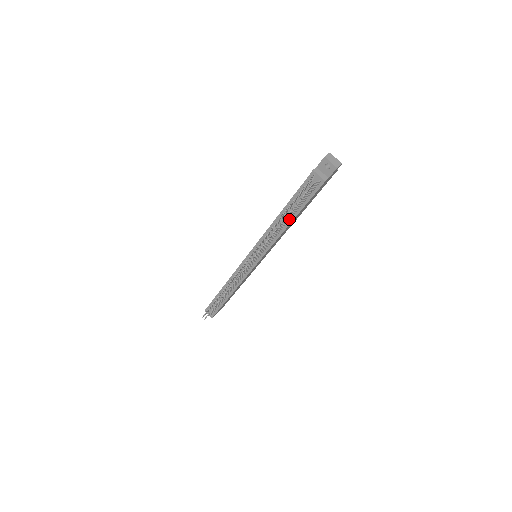
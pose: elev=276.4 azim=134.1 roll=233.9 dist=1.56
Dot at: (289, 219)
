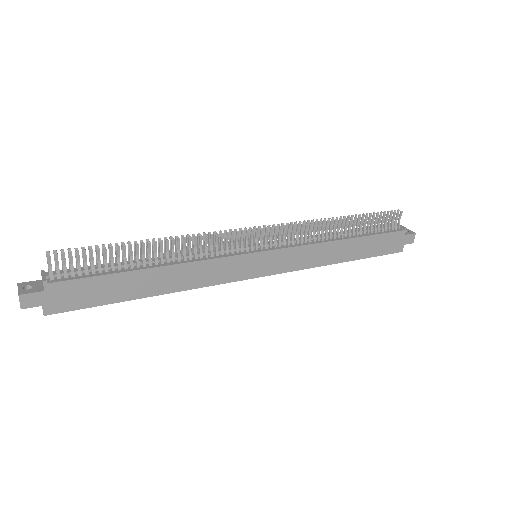
Dot at: (347, 236)
